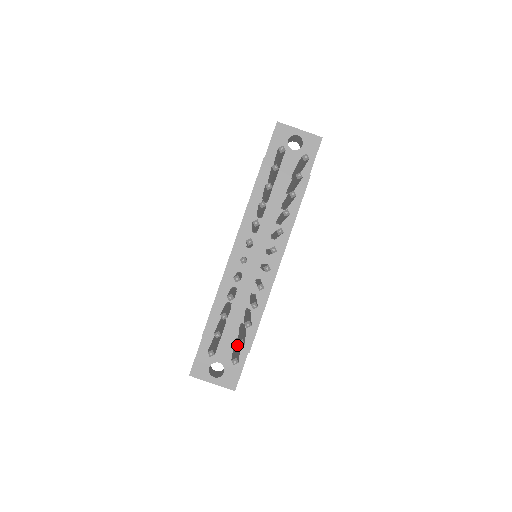
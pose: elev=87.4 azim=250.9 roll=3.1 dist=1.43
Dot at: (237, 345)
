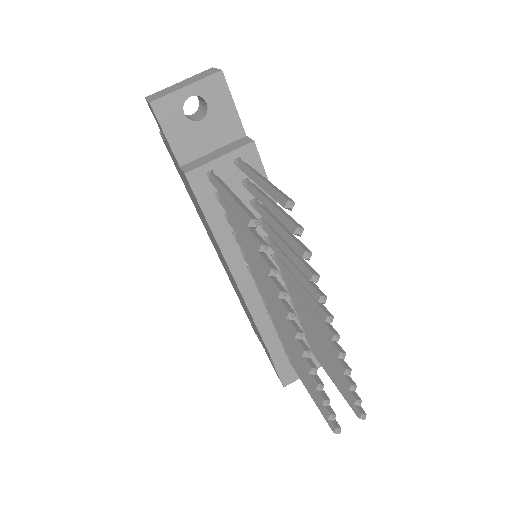
Dot at: occluded
